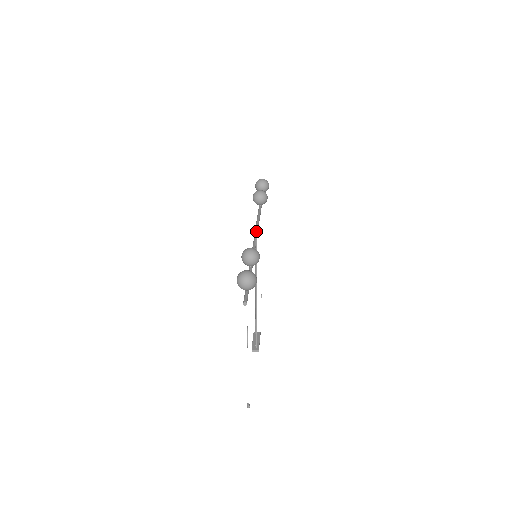
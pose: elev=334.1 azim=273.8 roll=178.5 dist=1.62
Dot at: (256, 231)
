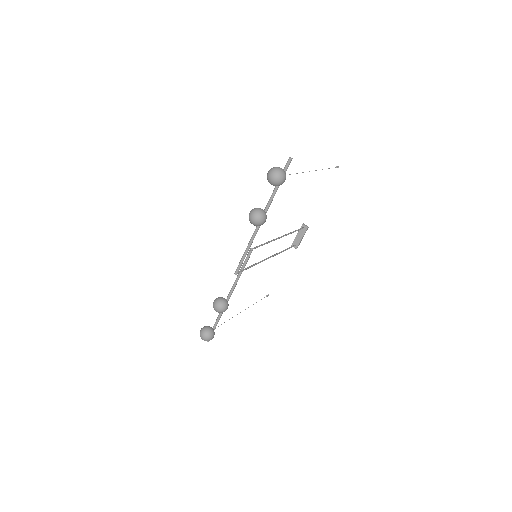
Dot at: (235, 274)
